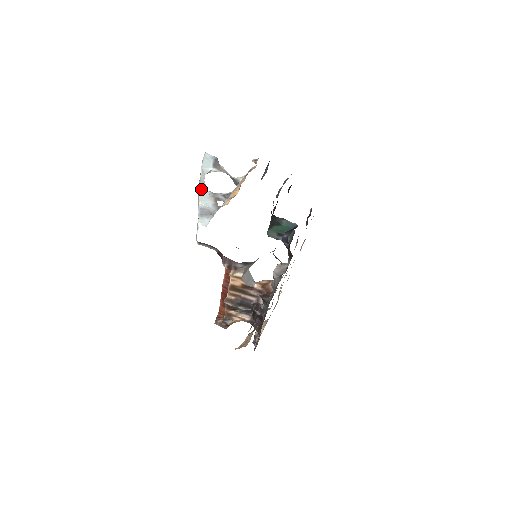
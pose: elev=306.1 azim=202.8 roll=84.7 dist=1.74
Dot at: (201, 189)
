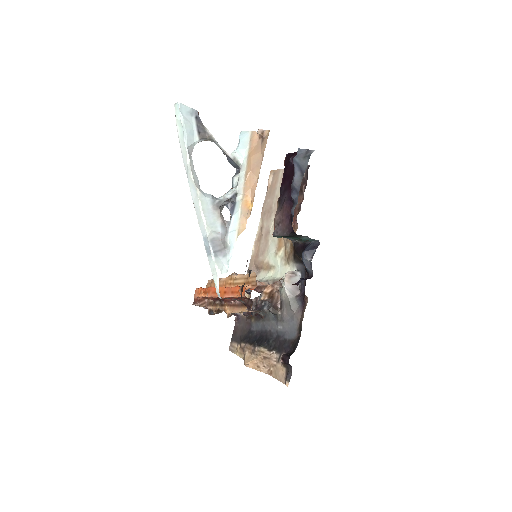
Dot at: (200, 198)
